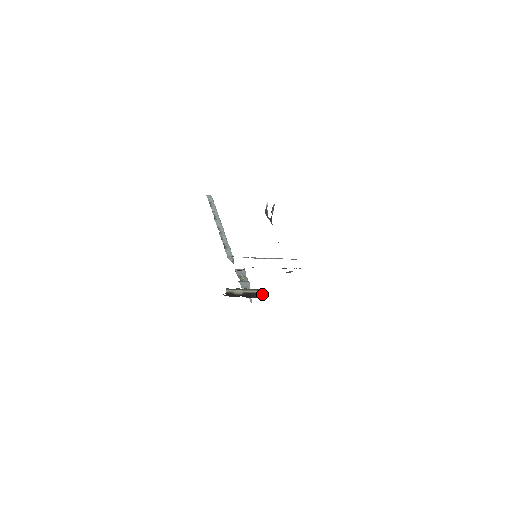
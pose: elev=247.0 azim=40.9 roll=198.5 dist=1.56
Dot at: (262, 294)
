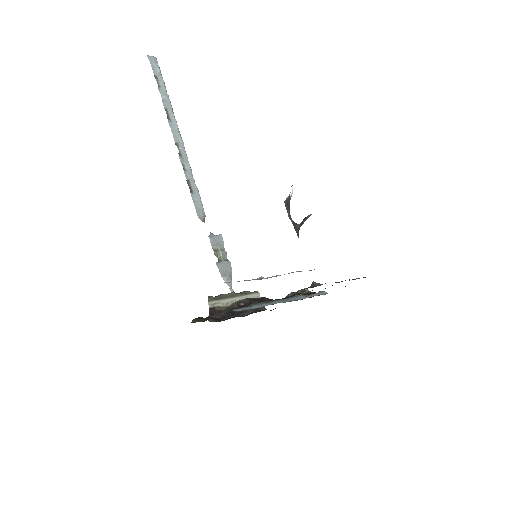
Dot at: occluded
